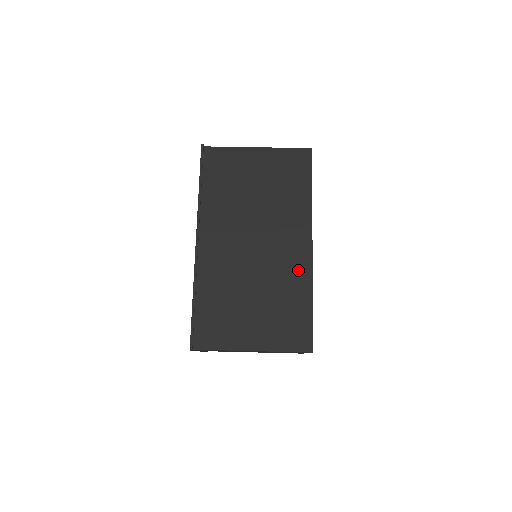
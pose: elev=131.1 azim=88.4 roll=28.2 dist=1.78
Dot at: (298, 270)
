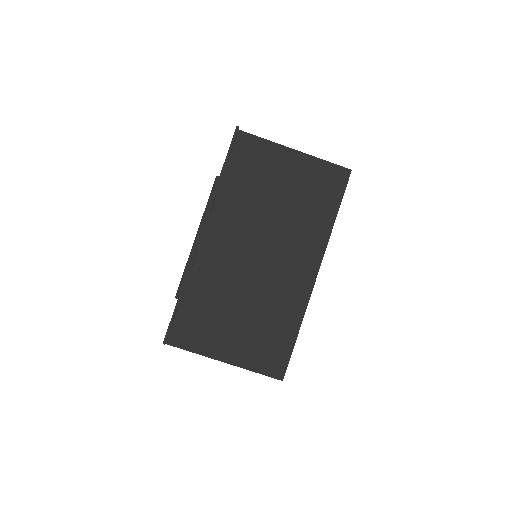
Dot at: (295, 296)
